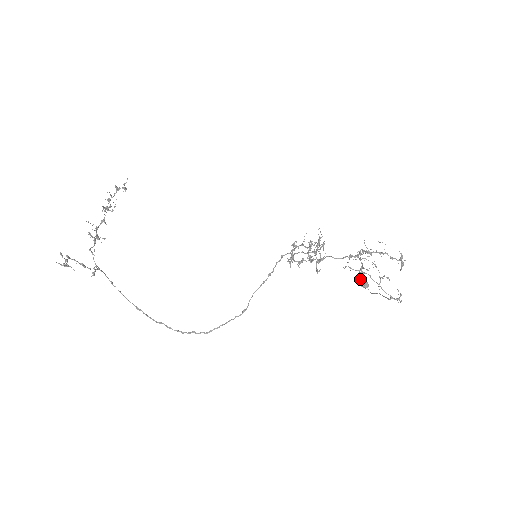
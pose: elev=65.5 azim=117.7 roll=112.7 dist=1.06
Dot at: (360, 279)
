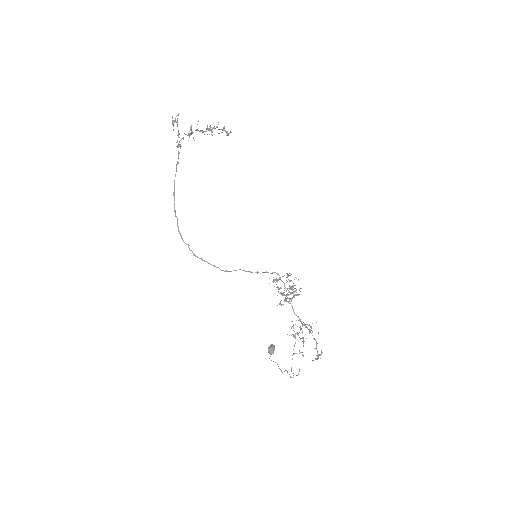
Dot at: (272, 345)
